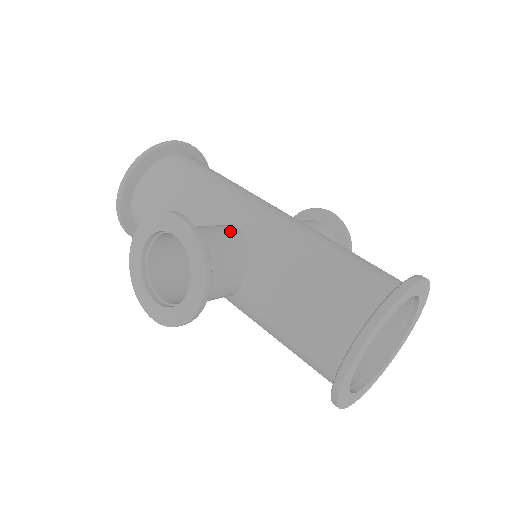
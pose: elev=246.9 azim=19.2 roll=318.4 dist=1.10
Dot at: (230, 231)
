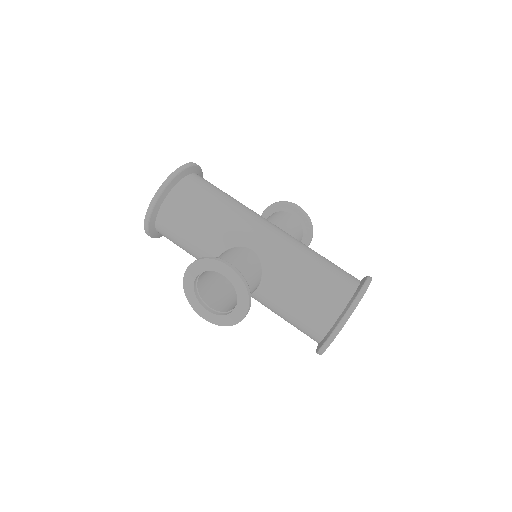
Dot at: (249, 256)
